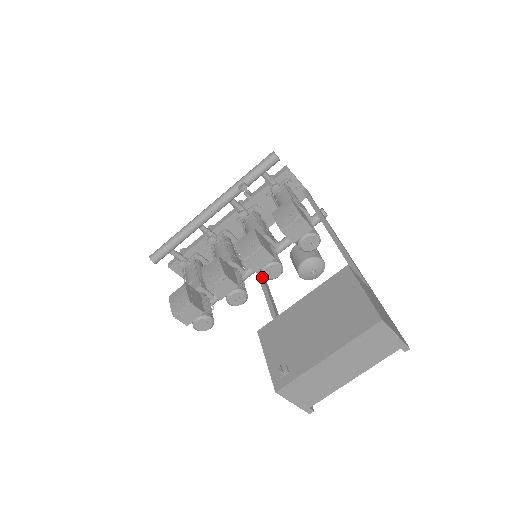
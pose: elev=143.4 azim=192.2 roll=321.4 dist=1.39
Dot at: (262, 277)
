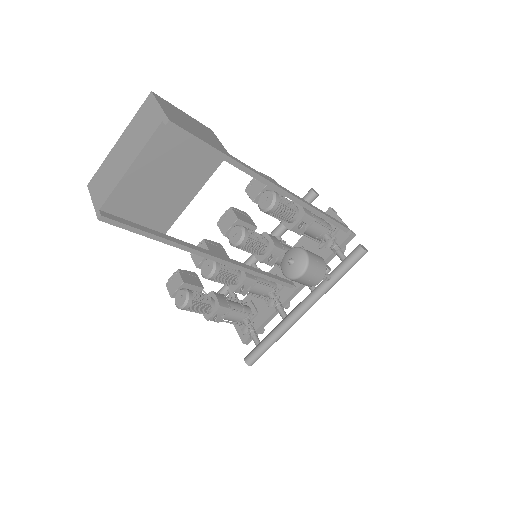
Dot at: occluded
